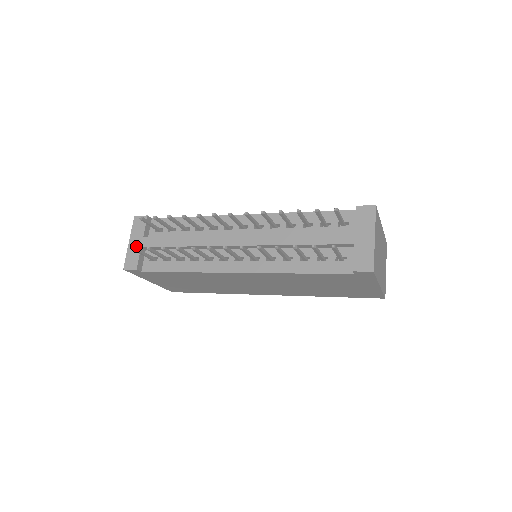
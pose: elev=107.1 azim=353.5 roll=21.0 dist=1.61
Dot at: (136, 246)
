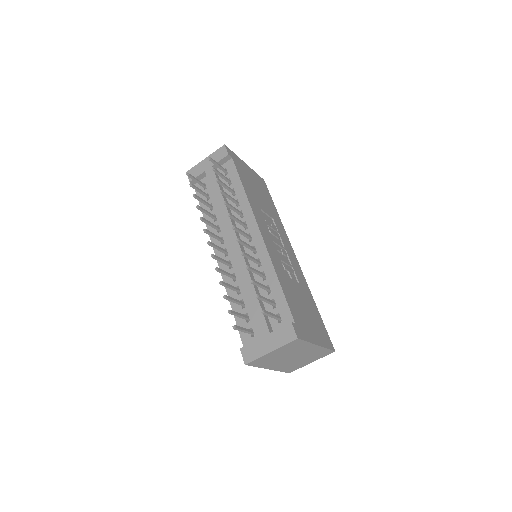
Dot at: (204, 167)
